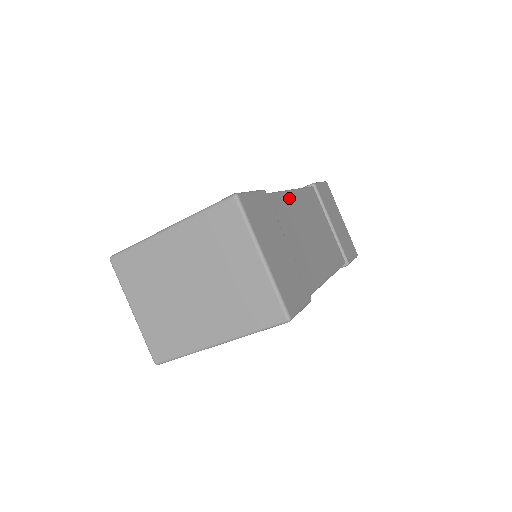
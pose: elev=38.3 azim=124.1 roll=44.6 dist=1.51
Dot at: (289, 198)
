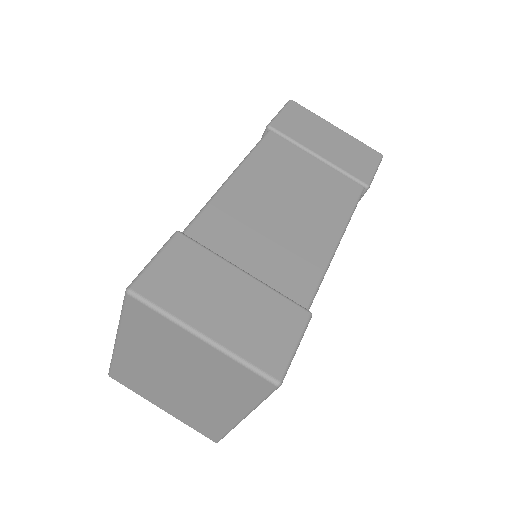
Dot at: (229, 194)
